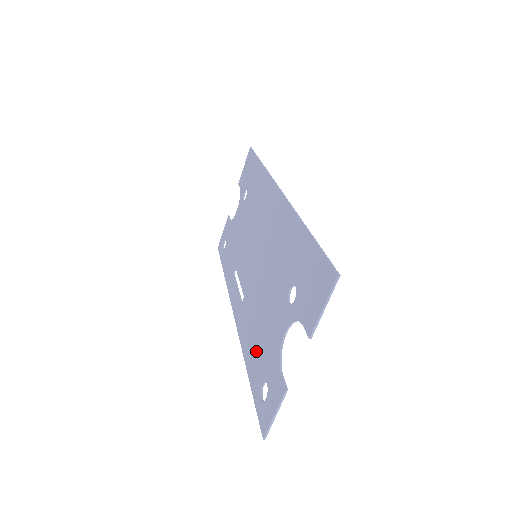
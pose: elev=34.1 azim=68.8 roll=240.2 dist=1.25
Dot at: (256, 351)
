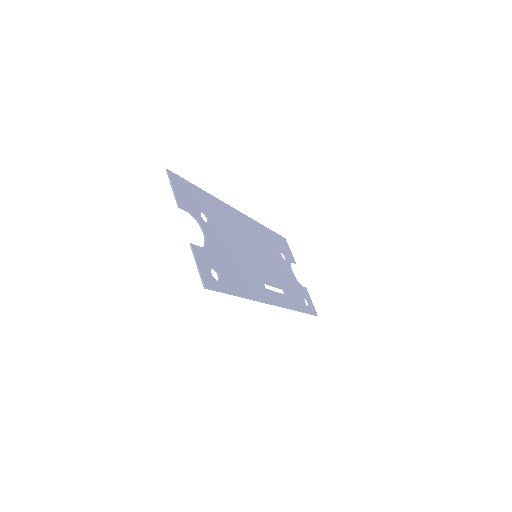
Dot at: (233, 277)
